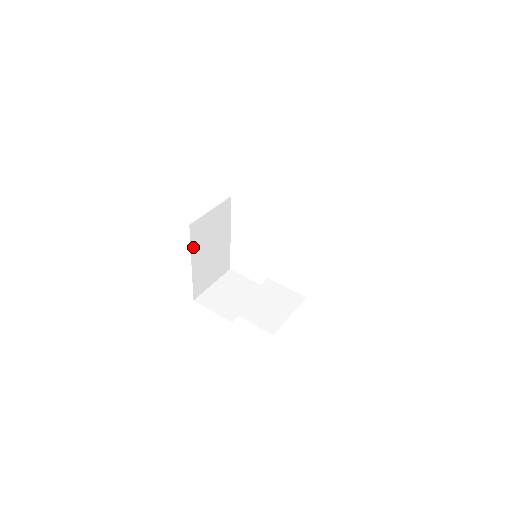
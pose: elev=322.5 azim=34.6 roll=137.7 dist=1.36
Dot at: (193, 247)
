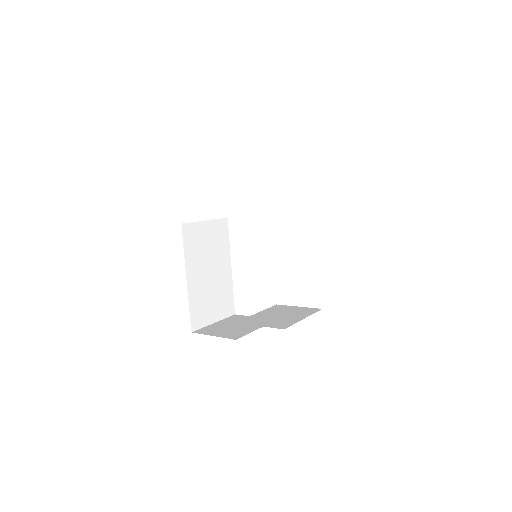
Dot at: (187, 255)
